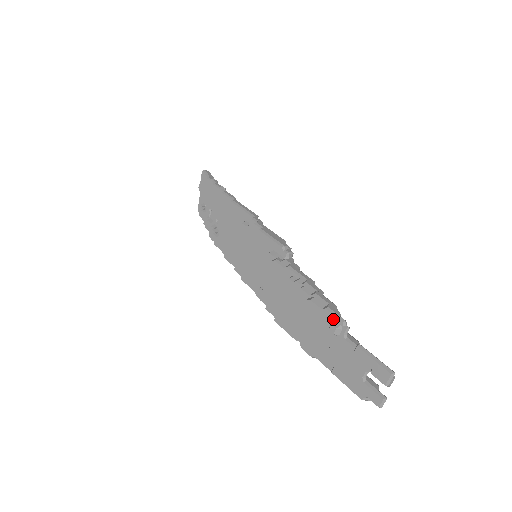
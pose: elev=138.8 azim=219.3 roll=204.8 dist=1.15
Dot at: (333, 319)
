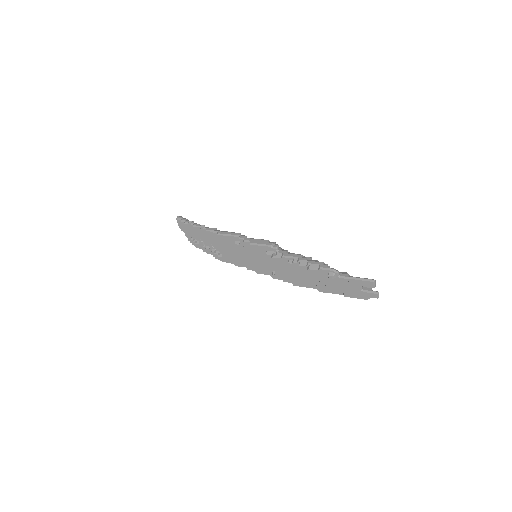
Dot at: (327, 272)
